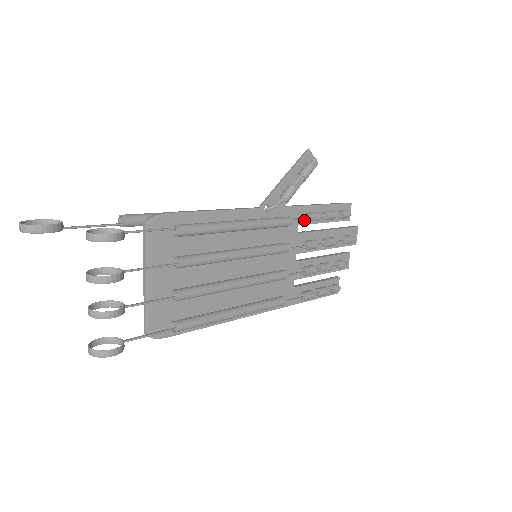
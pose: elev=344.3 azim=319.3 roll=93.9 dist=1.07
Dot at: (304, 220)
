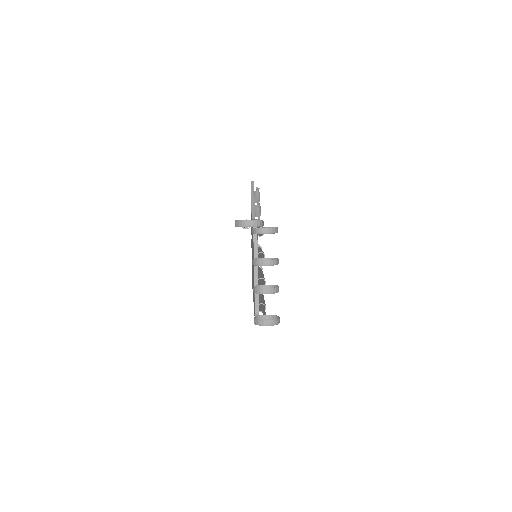
Dot at: occluded
